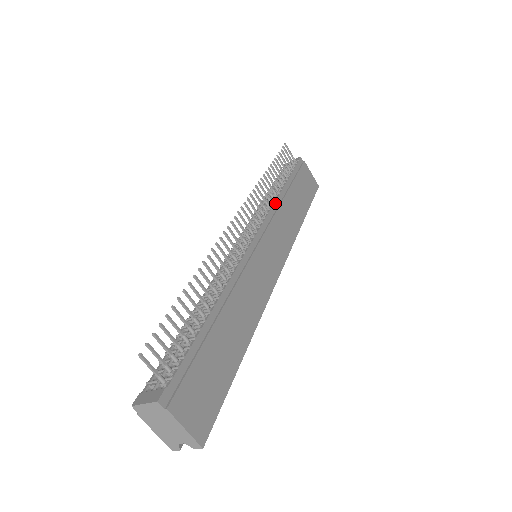
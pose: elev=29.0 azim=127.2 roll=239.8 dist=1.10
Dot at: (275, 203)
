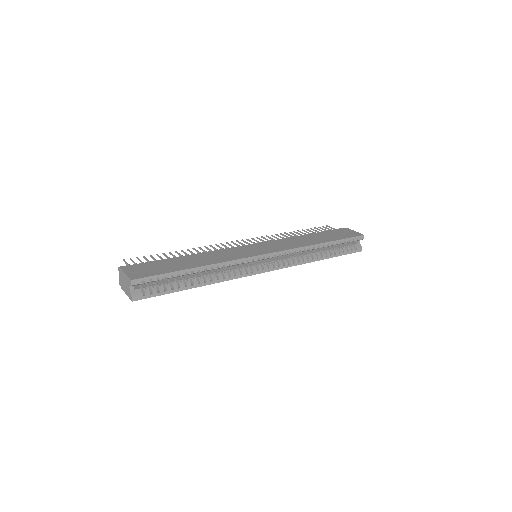
Dot at: occluded
